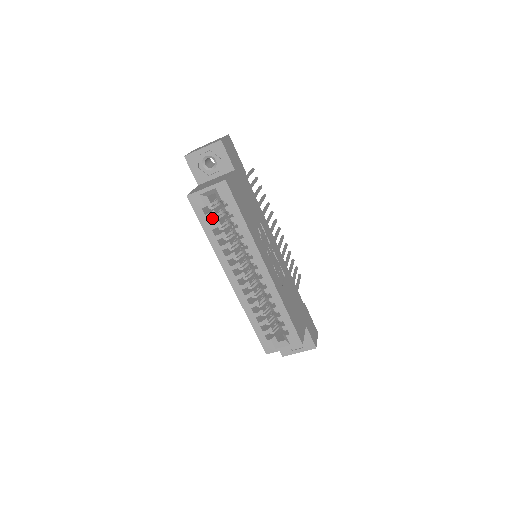
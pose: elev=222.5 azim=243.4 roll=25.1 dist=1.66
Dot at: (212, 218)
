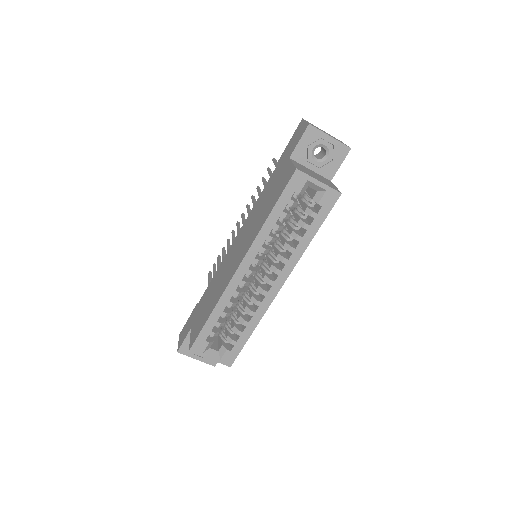
Dot at: occluded
